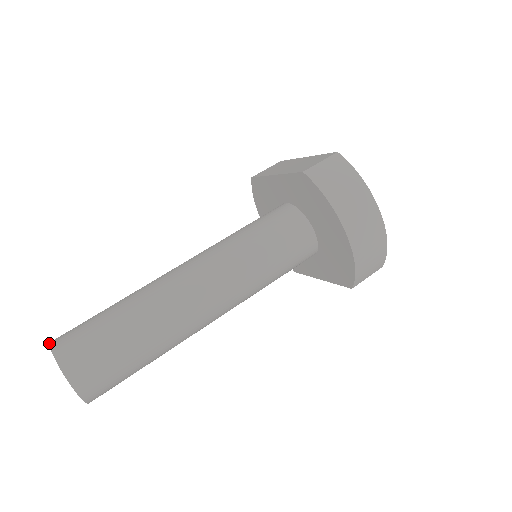
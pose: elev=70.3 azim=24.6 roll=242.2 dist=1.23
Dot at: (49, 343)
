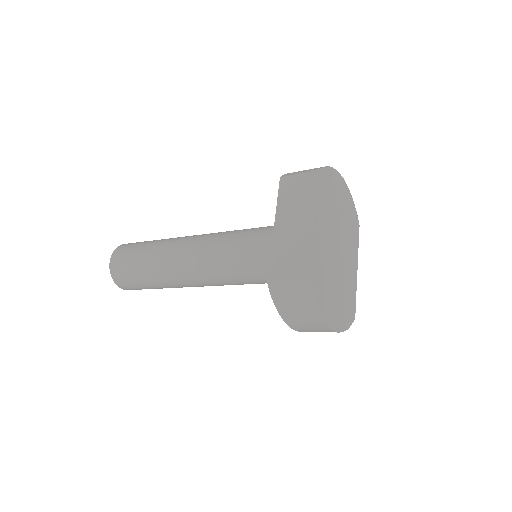
Dot at: occluded
